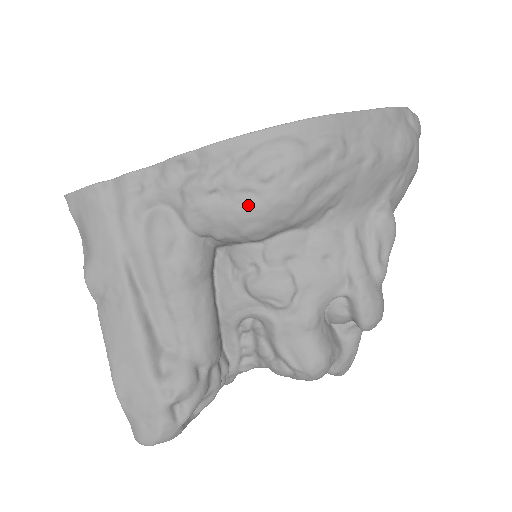
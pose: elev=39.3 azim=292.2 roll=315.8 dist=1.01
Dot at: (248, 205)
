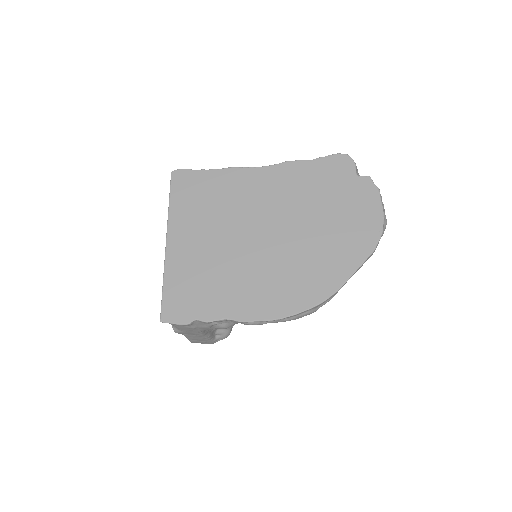
Dot at: occluded
